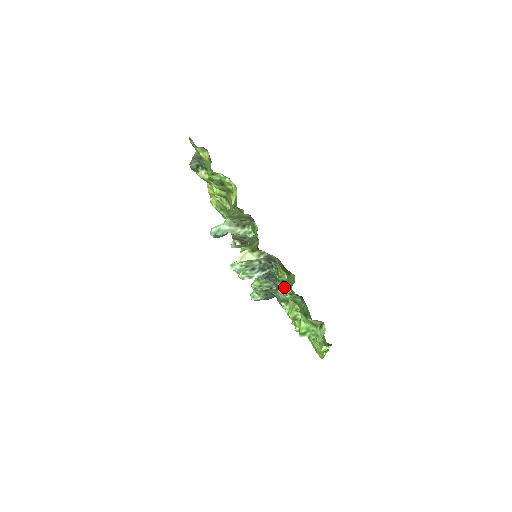
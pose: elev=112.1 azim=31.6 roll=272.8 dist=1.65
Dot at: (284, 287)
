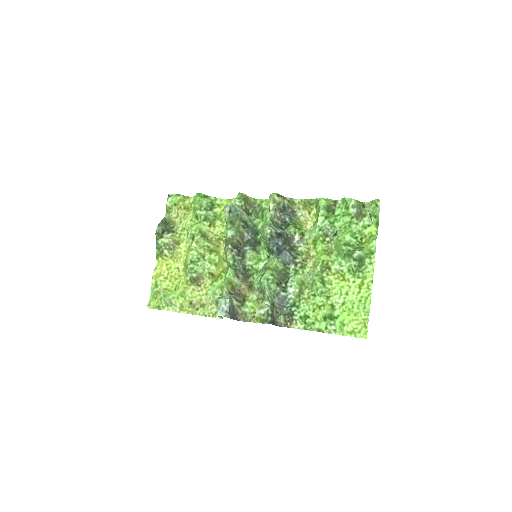
Dot at: (300, 256)
